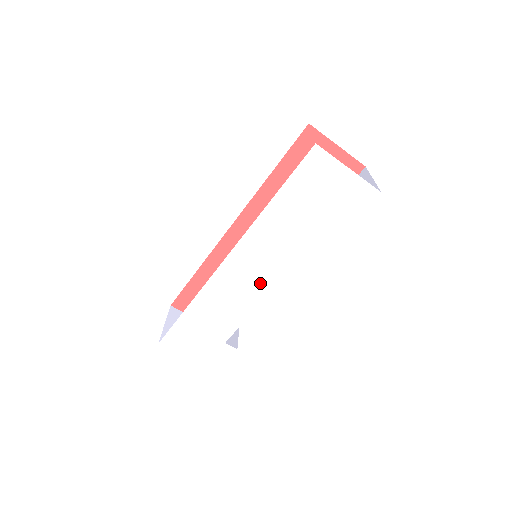
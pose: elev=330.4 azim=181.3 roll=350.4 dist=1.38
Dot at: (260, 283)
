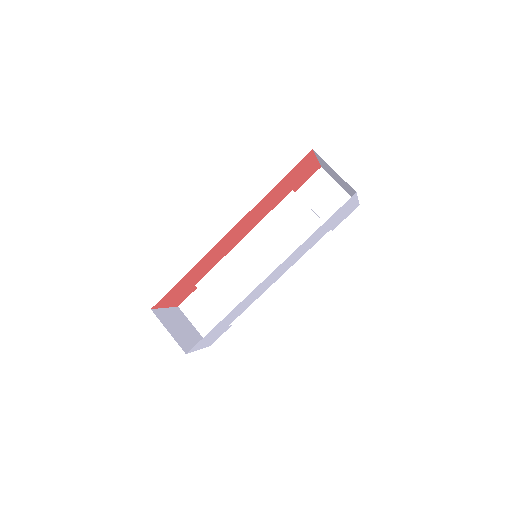
Dot at: (273, 281)
